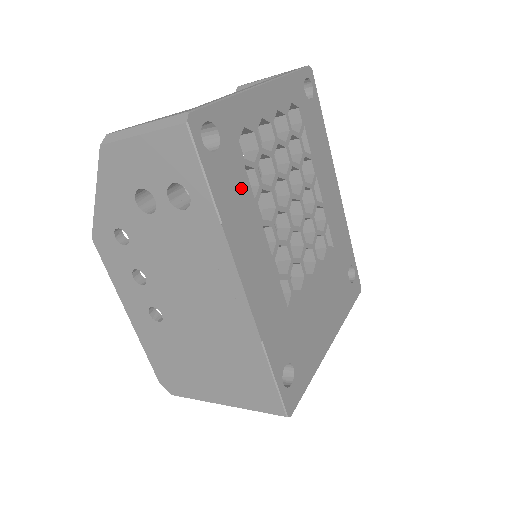
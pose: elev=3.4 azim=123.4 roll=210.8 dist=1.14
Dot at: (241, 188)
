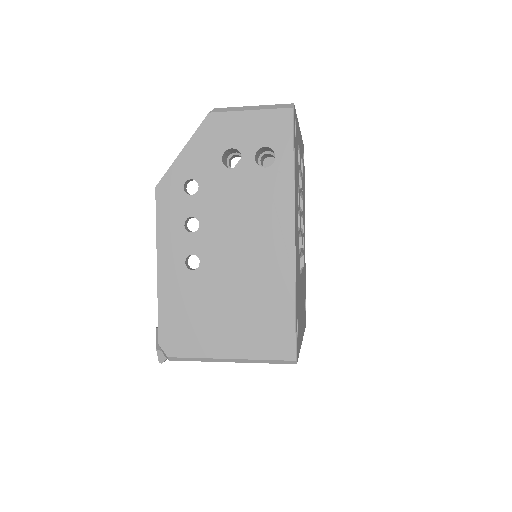
Dot at: occluded
